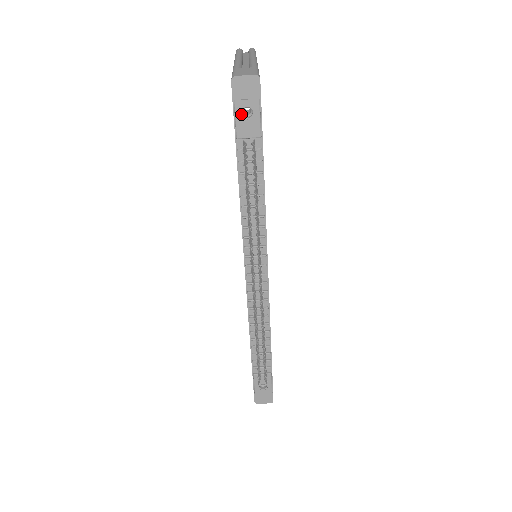
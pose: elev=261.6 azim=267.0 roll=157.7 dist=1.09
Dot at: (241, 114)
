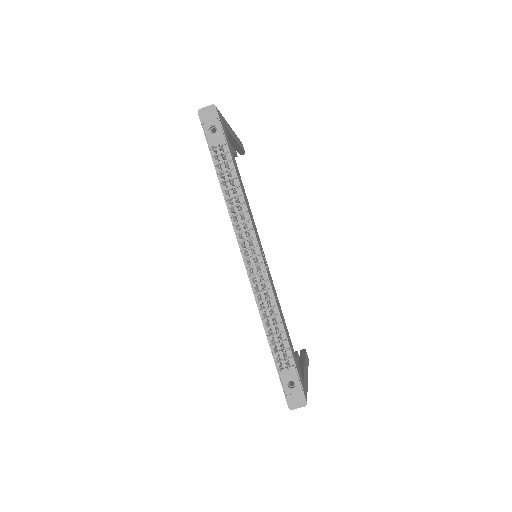
Dot at: (209, 132)
